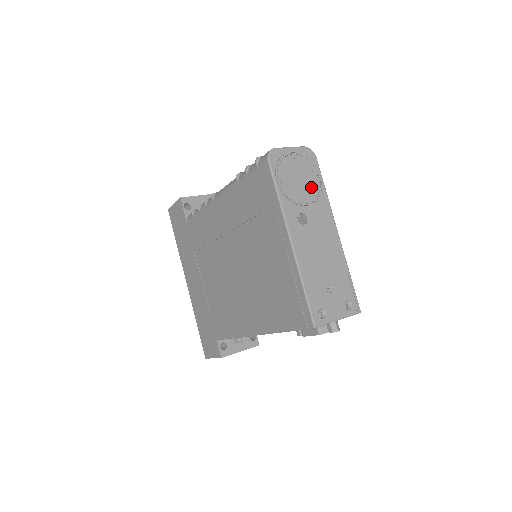
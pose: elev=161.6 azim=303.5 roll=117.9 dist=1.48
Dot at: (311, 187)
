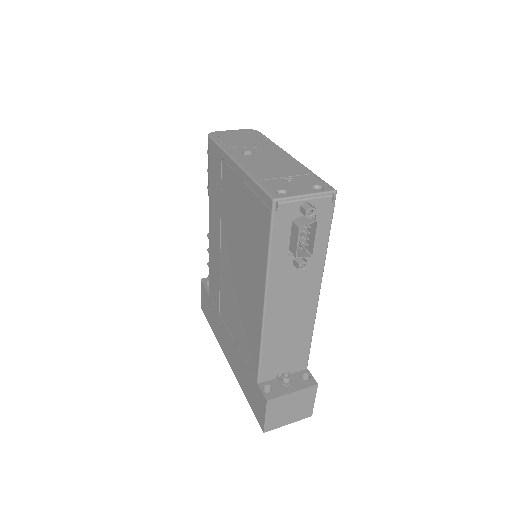
Dot at: (255, 141)
